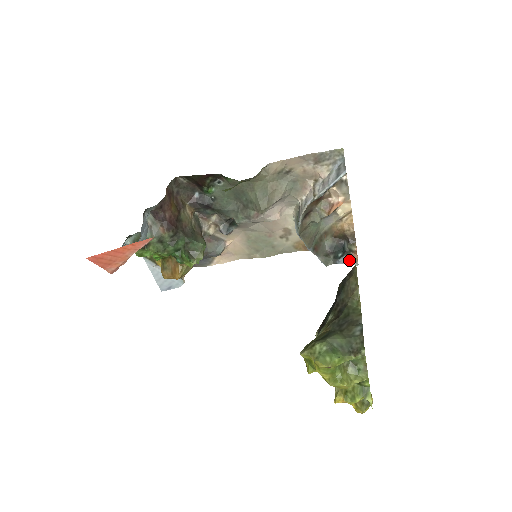
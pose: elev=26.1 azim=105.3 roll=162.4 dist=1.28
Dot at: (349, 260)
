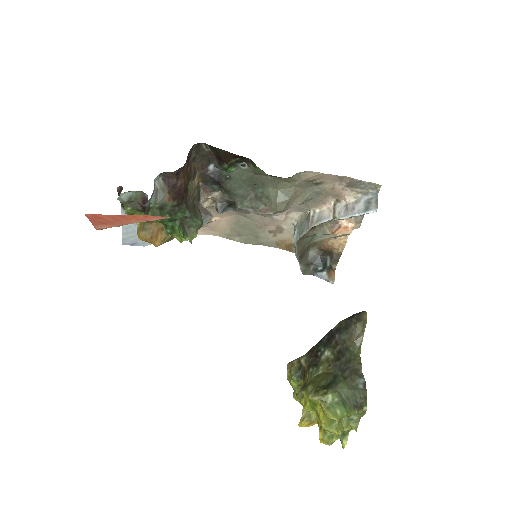
Dot at: (327, 277)
